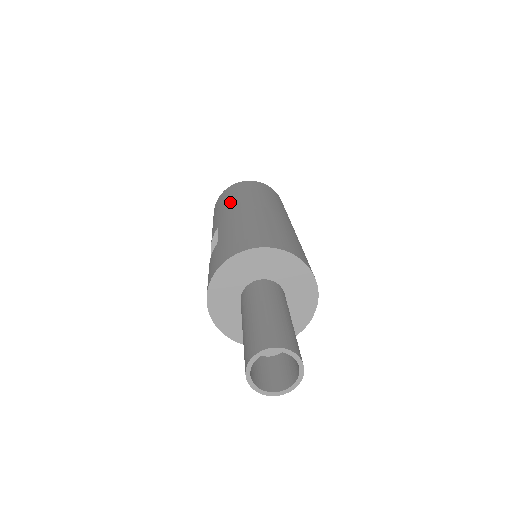
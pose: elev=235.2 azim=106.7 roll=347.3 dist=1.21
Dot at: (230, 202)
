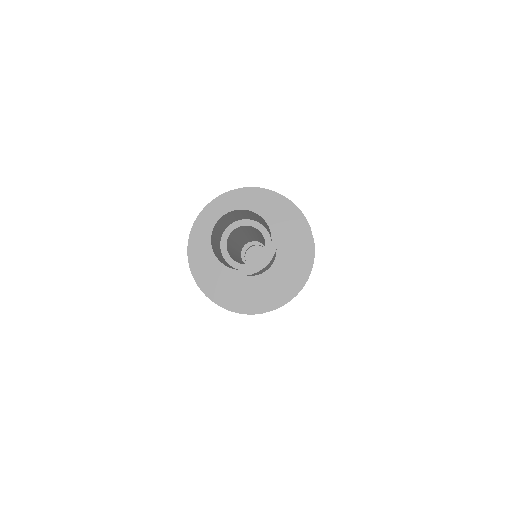
Dot at: occluded
